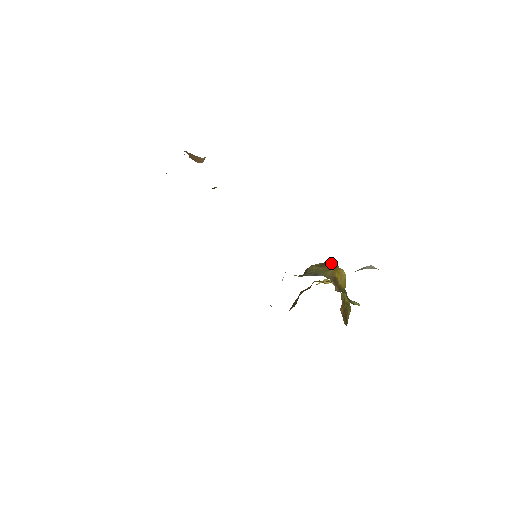
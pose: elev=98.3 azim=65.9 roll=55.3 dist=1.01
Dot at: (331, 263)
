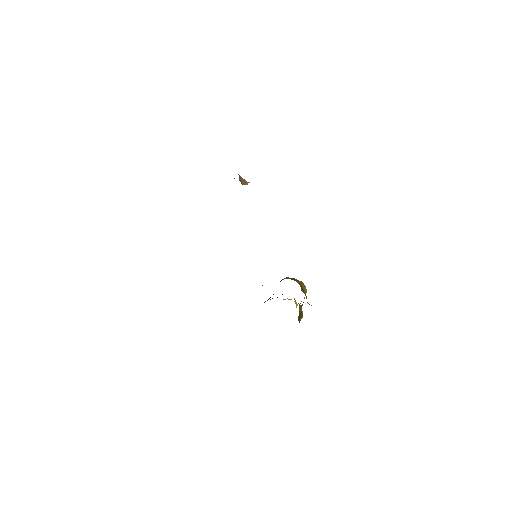
Dot at: occluded
